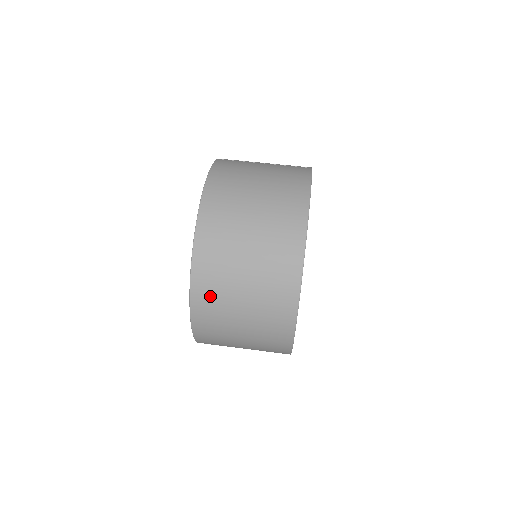
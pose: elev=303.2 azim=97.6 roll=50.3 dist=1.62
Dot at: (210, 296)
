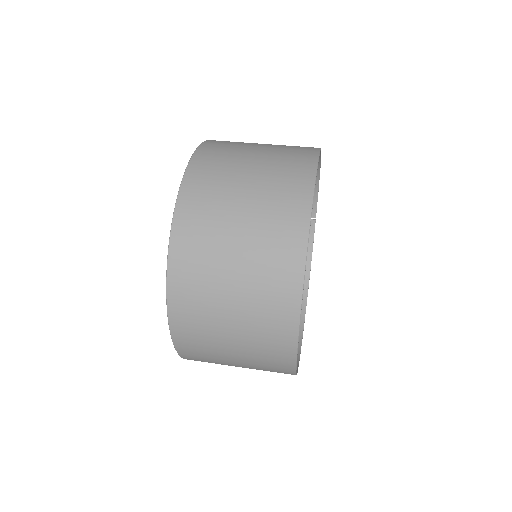
Dot at: (220, 149)
